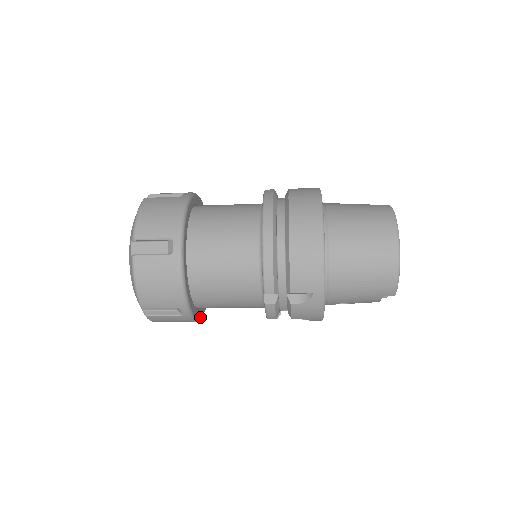
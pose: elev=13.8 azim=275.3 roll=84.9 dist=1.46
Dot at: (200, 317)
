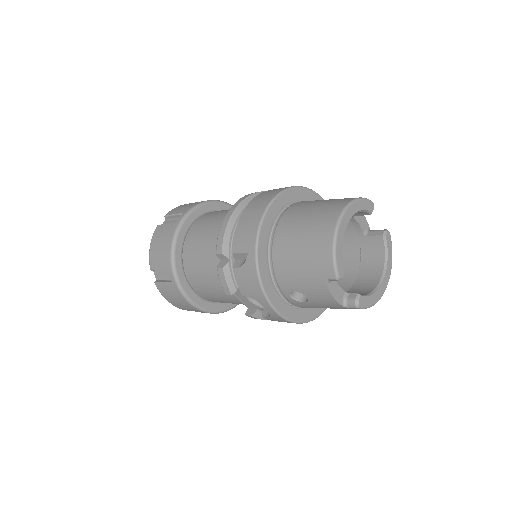
Dot at: (198, 304)
